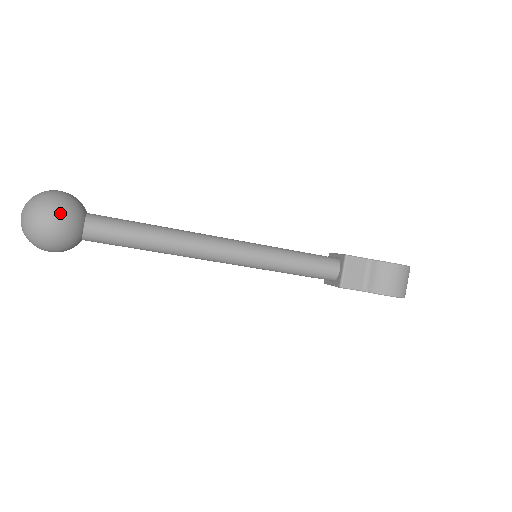
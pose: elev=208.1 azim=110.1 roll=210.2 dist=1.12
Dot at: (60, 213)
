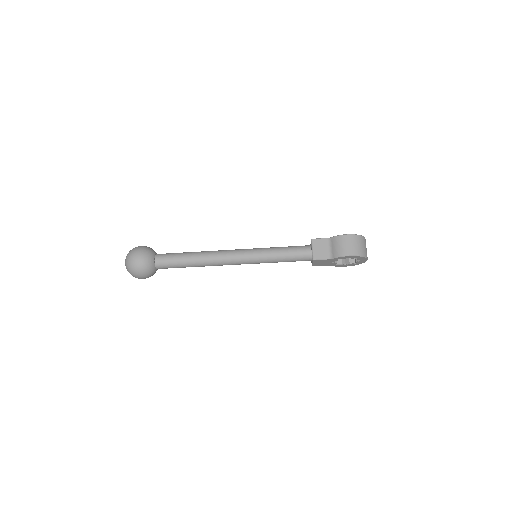
Dot at: (141, 253)
